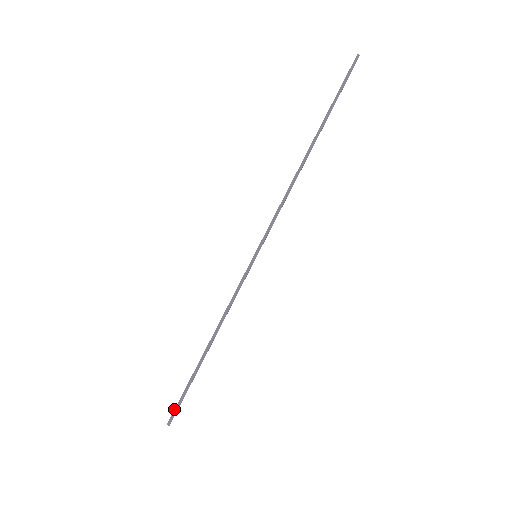
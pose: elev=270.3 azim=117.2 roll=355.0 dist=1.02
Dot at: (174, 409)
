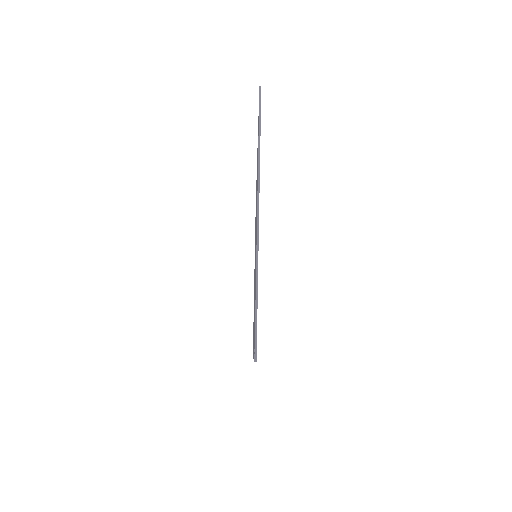
Dot at: occluded
